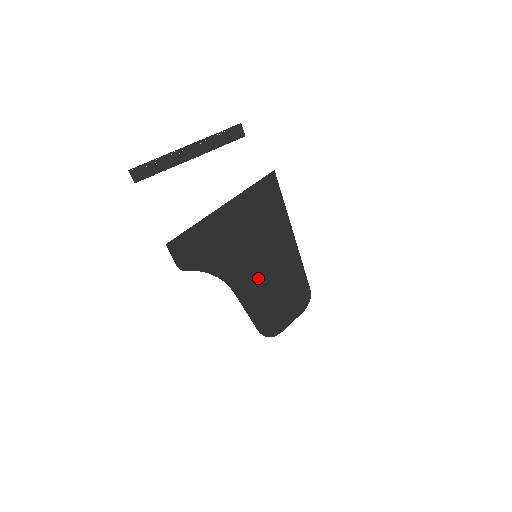
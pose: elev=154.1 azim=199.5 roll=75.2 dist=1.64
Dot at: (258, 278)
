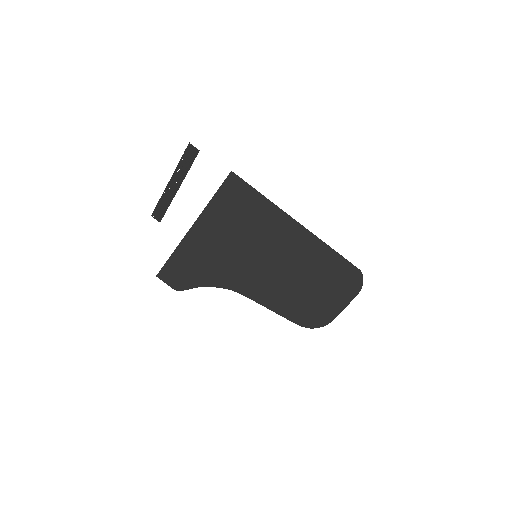
Dot at: (267, 276)
